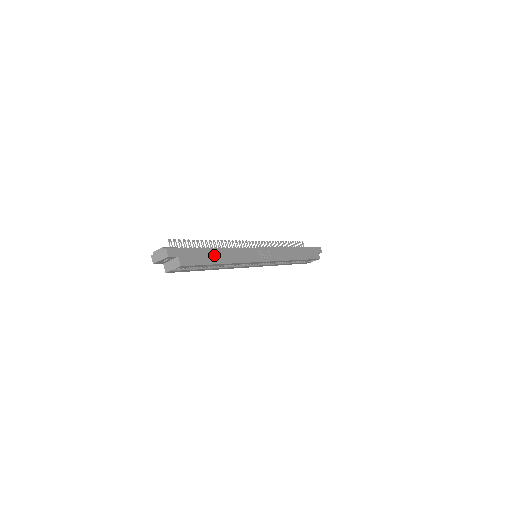
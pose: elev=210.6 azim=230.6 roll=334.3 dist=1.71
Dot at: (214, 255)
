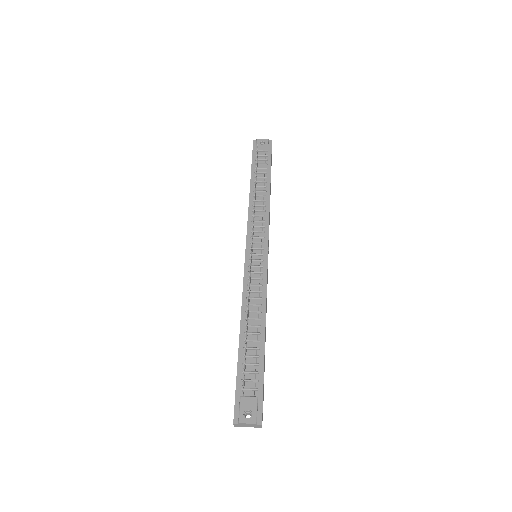
Dot at: occluded
